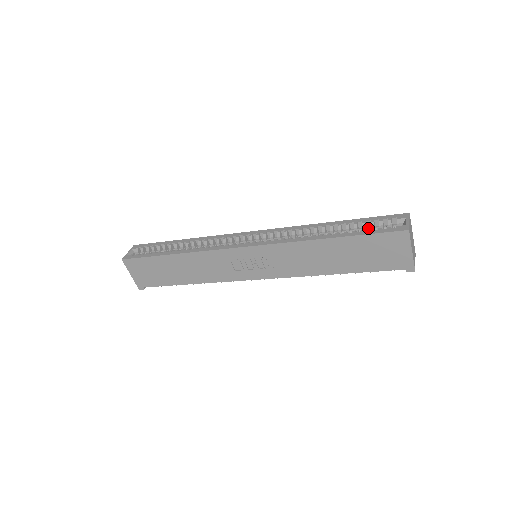
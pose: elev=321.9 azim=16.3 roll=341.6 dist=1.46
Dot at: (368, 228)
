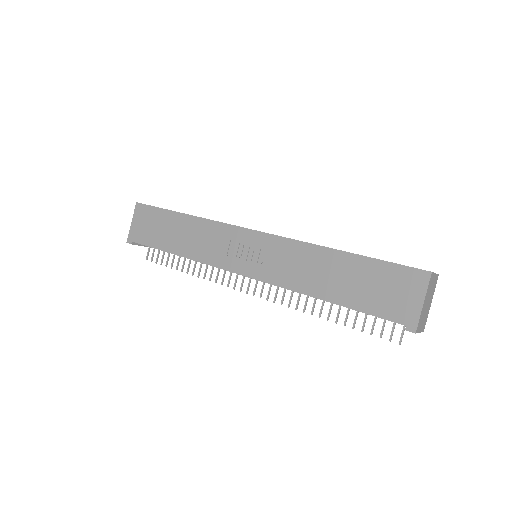
Dot at: occluded
